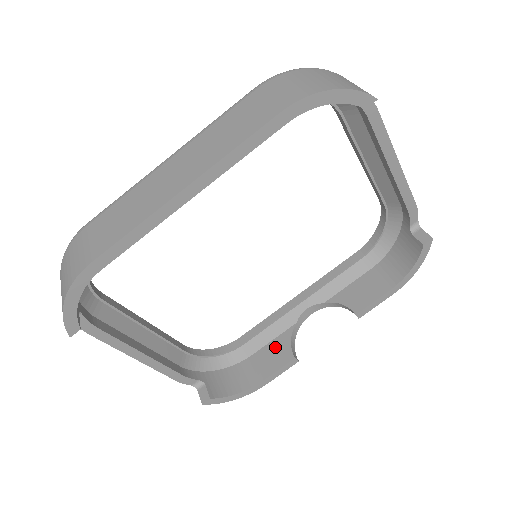
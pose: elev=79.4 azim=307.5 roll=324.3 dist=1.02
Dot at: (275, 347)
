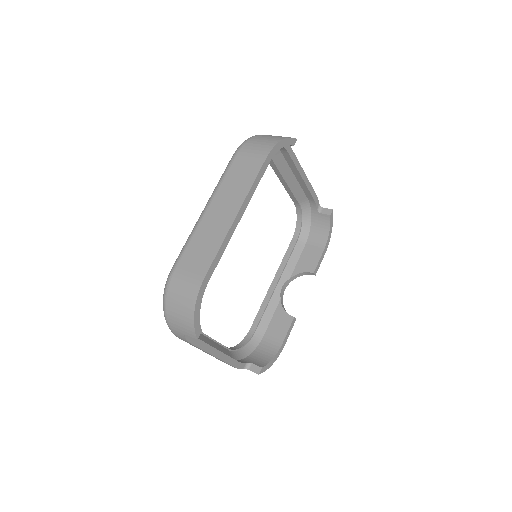
Dot at: (277, 320)
